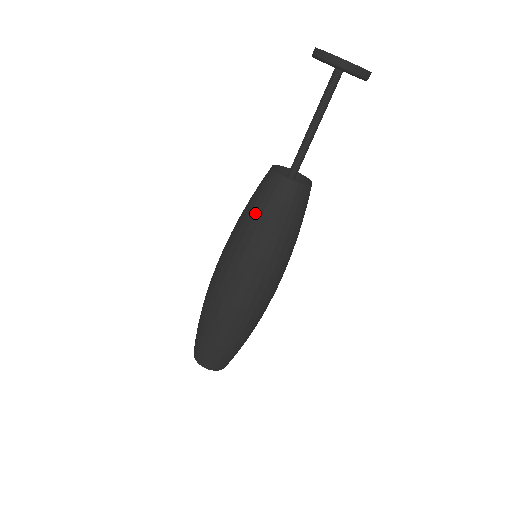
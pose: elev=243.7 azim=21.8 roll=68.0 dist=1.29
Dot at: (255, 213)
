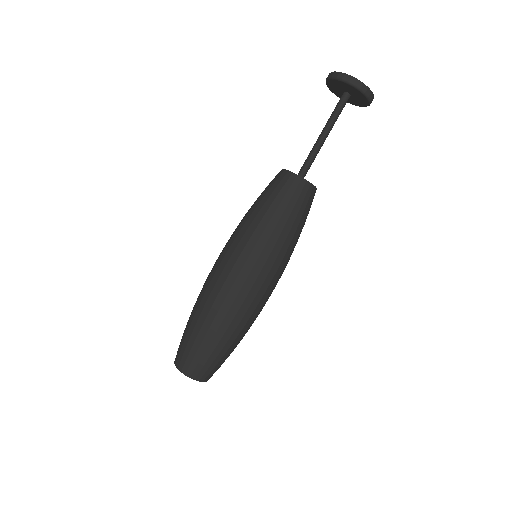
Dot at: (259, 202)
